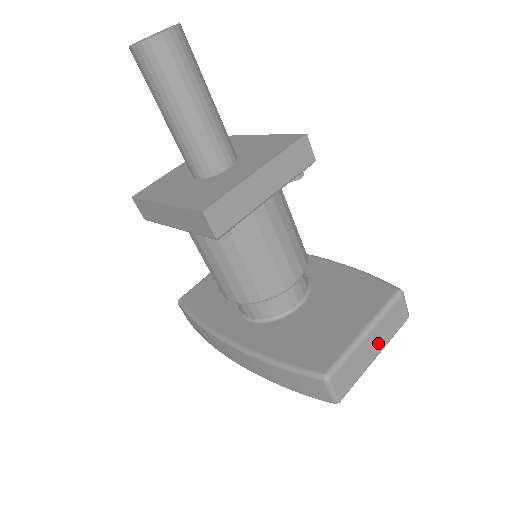
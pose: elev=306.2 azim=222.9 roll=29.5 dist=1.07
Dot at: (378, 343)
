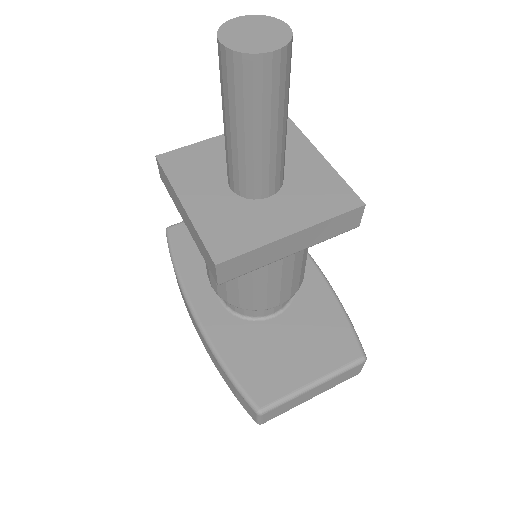
Dot at: (320, 391)
